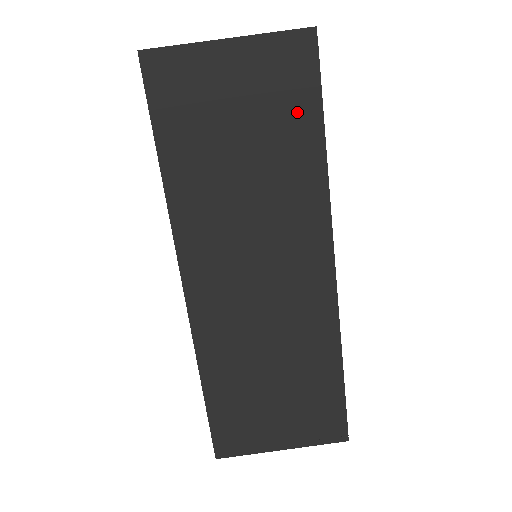
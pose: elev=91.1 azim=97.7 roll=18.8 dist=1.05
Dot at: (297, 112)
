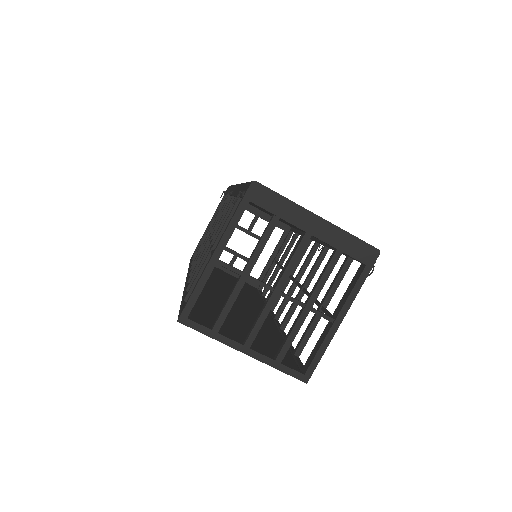
Dot at: occluded
